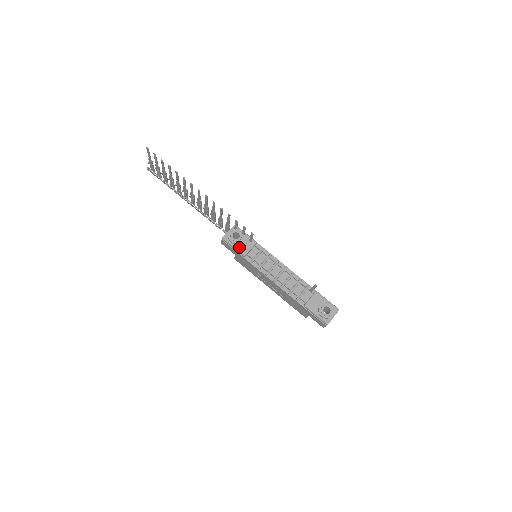
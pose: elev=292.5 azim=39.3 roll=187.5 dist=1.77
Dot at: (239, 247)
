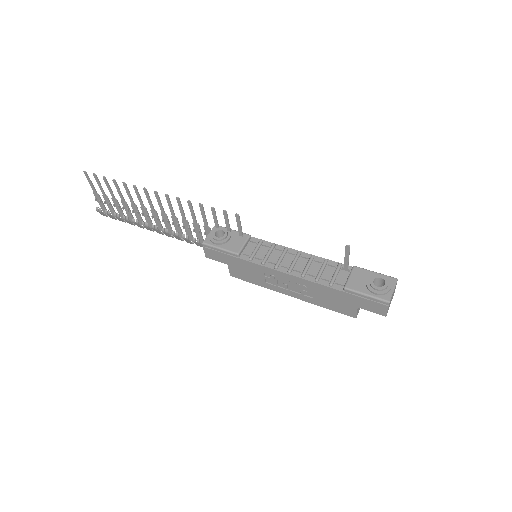
Dot at: (228, 246)
